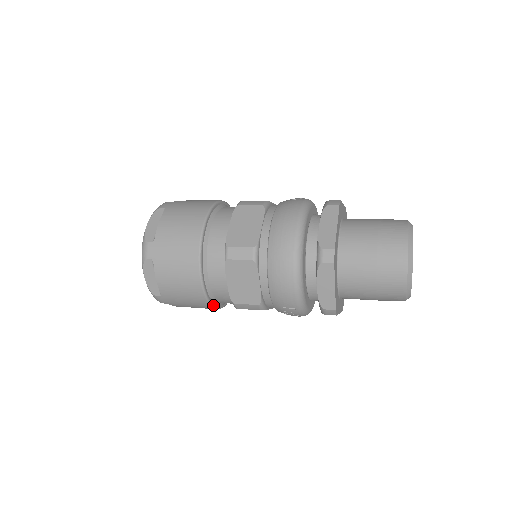
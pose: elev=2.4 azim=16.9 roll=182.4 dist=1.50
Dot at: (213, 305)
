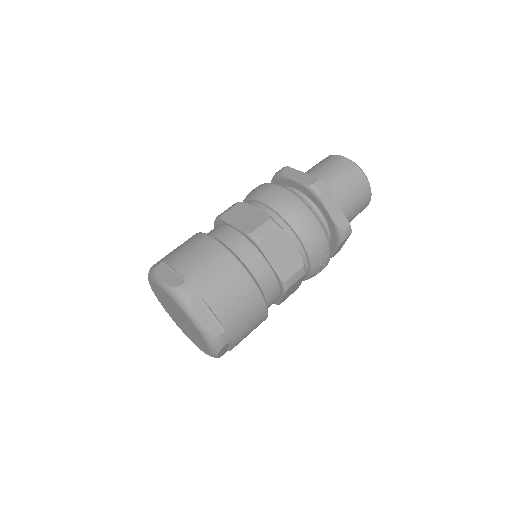
Dot at: (267, 307)
